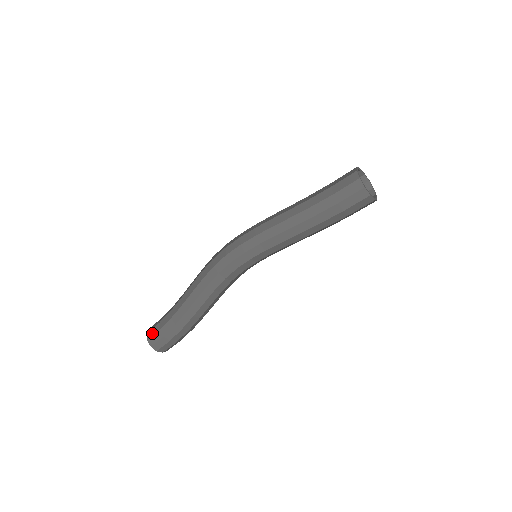
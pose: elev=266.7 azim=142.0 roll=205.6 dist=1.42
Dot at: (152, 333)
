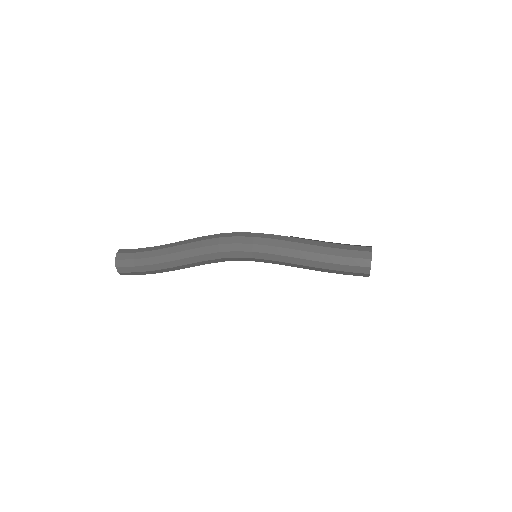
Dot at: (124, 257)
